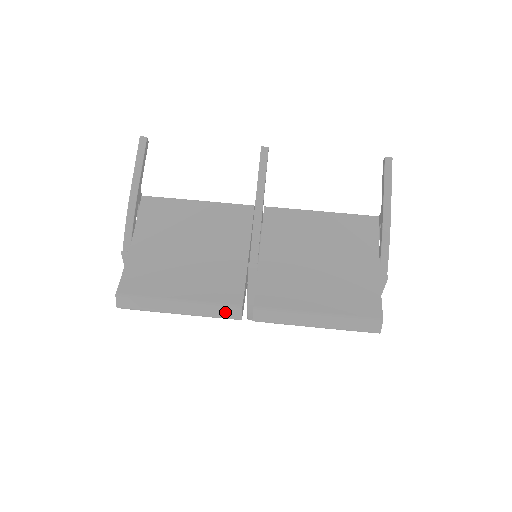
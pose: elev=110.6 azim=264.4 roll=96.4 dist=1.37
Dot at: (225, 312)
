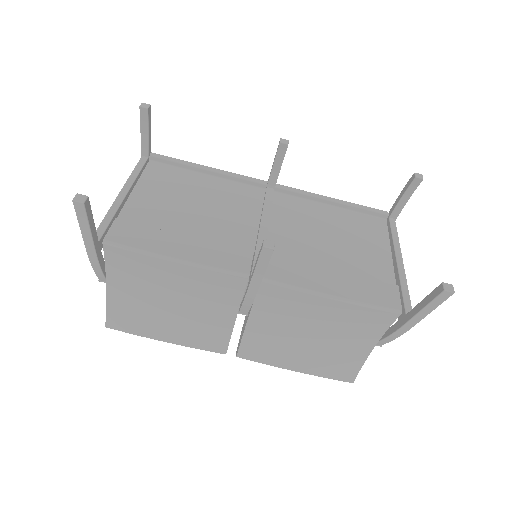
Dot at: occluded
